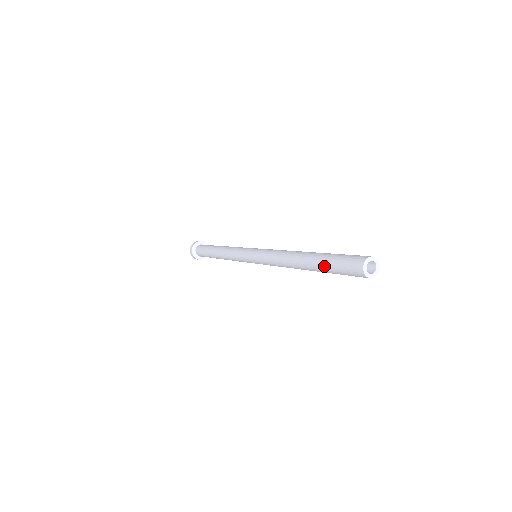
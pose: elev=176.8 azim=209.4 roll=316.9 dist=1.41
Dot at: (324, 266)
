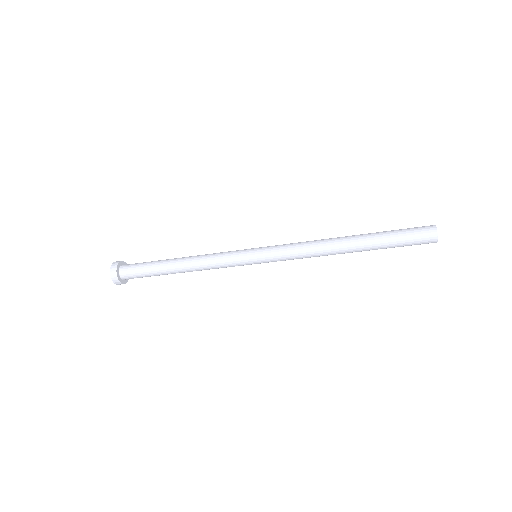
Dot at: (386, 245)
